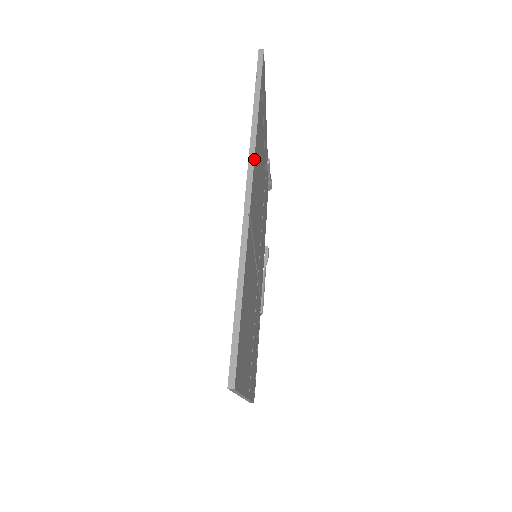
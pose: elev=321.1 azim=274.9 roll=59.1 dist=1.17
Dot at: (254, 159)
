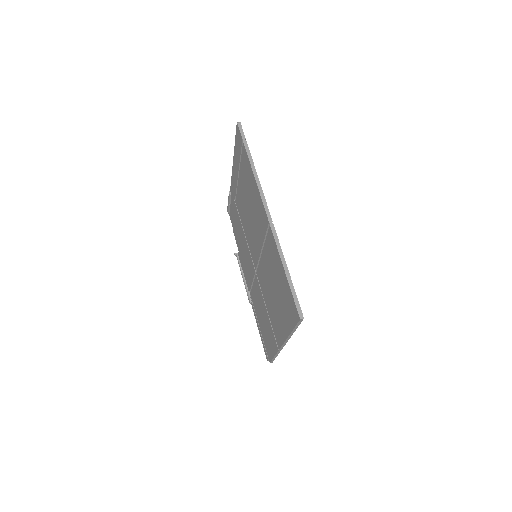
Dot at: (262, 190)
